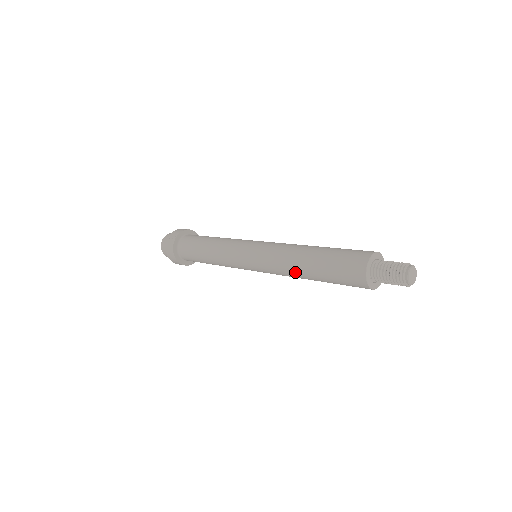
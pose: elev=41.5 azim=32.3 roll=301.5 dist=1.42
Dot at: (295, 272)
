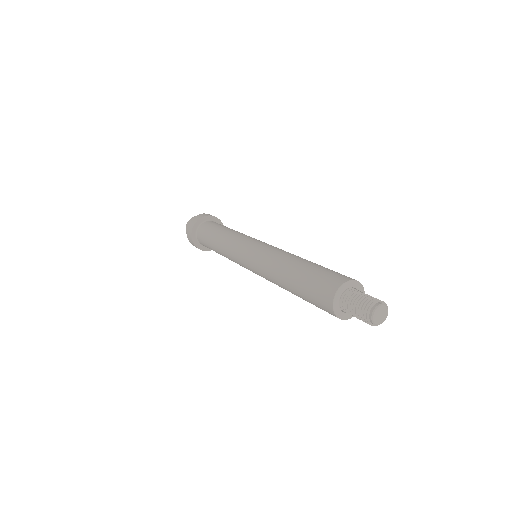
Dot at: occluded
